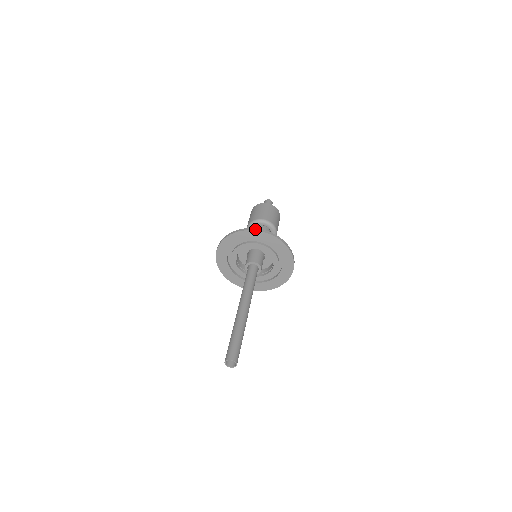
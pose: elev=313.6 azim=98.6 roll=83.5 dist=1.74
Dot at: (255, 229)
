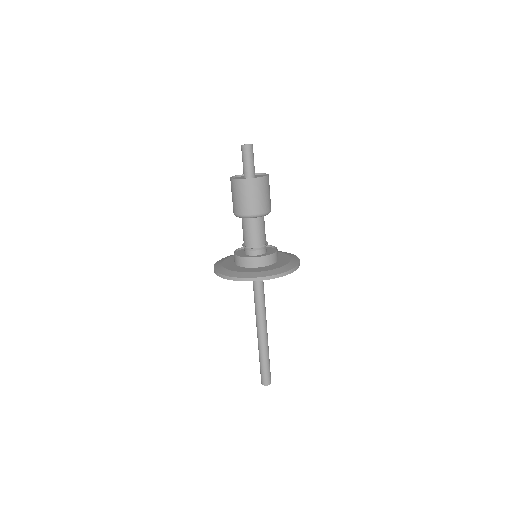
Dot at: (257, 279)
